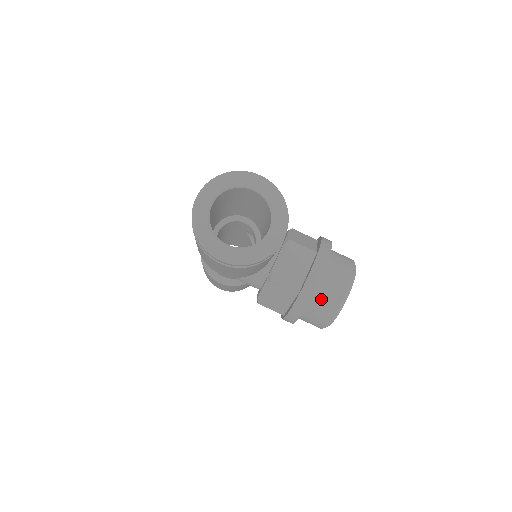
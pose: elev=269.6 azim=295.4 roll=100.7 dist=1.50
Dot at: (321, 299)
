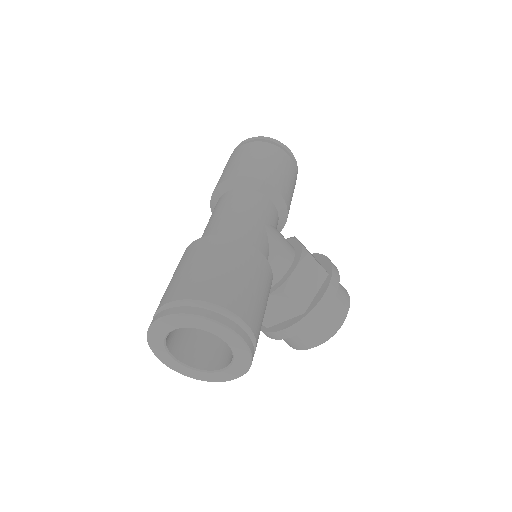
Dot at: occluded
